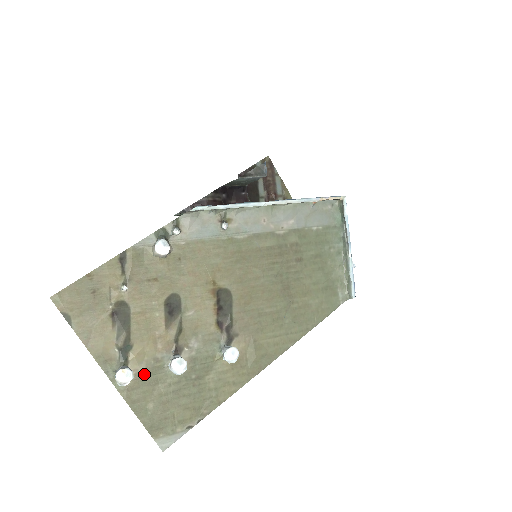
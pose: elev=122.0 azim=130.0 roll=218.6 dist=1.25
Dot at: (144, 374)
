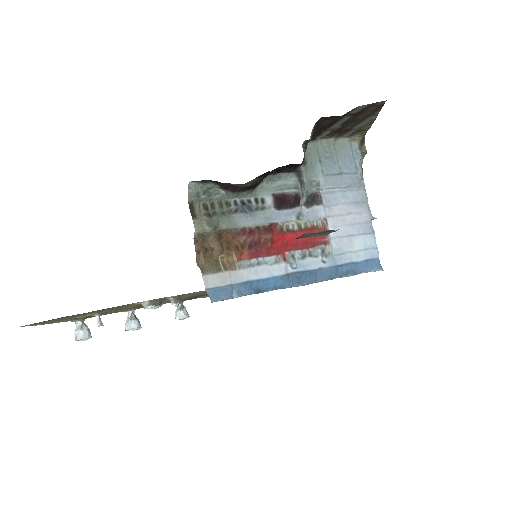
Dot at: occluded
